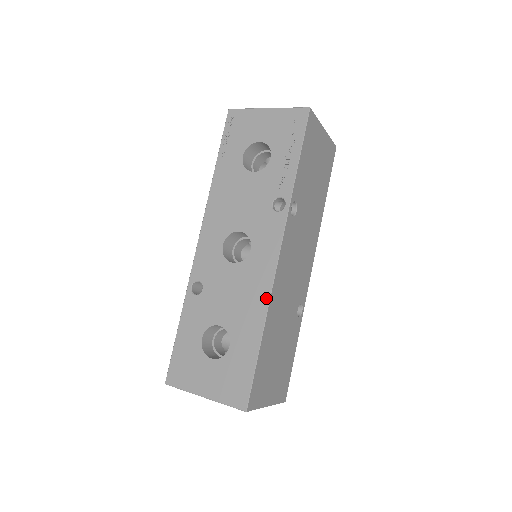
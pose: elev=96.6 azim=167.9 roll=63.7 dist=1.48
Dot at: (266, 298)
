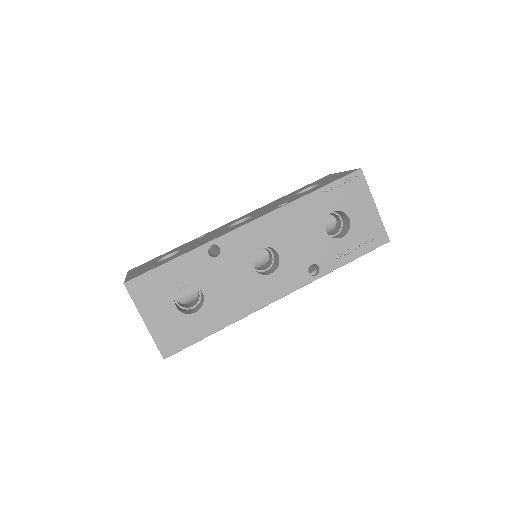
Dot at: (247, 312)
